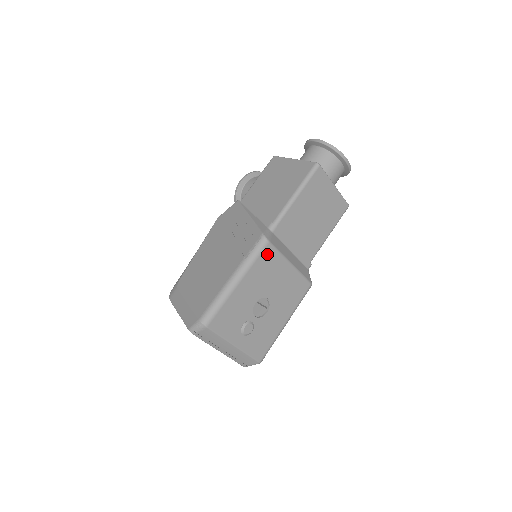
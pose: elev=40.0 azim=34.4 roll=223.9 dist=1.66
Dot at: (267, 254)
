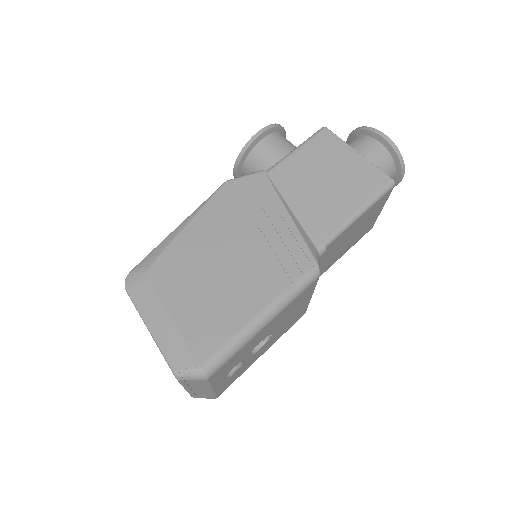
Dot at: (308, 289)
